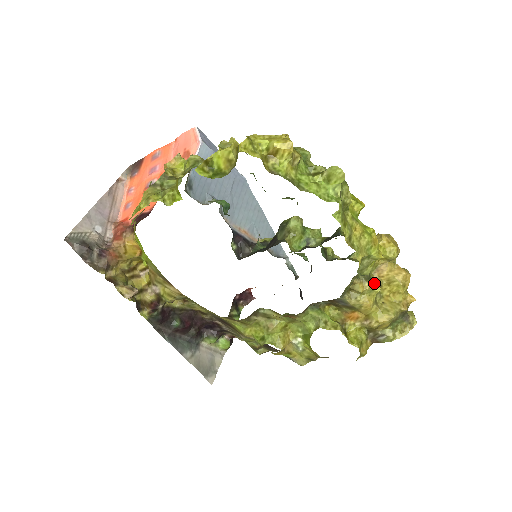
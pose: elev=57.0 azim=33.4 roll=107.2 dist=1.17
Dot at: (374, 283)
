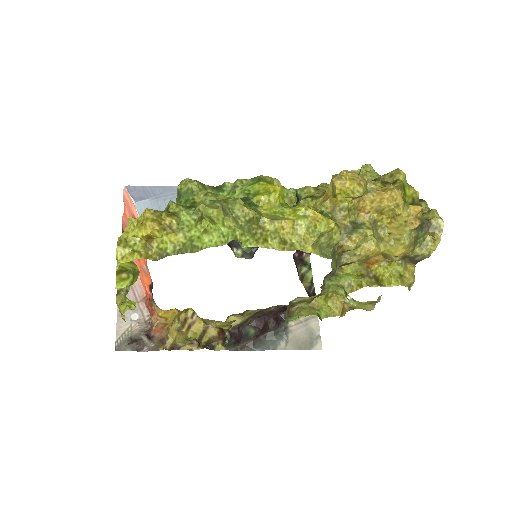
Dot at: (362, 229)
